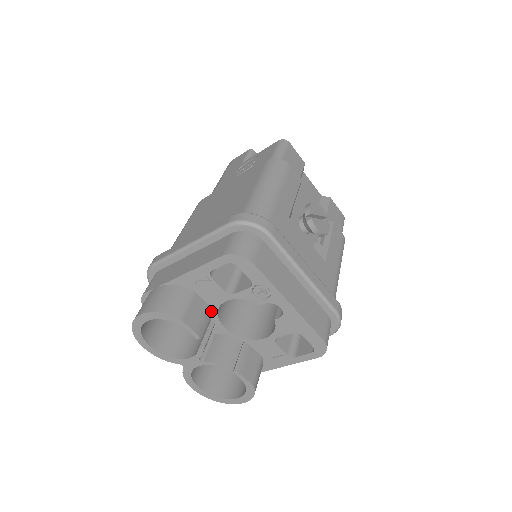
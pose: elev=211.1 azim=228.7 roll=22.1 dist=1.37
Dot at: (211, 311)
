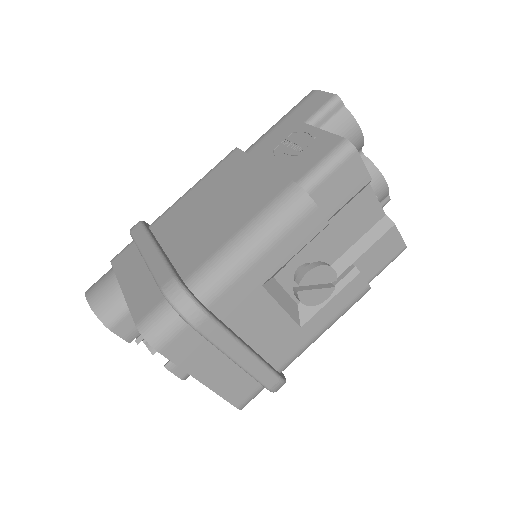
Dot at: occluded
